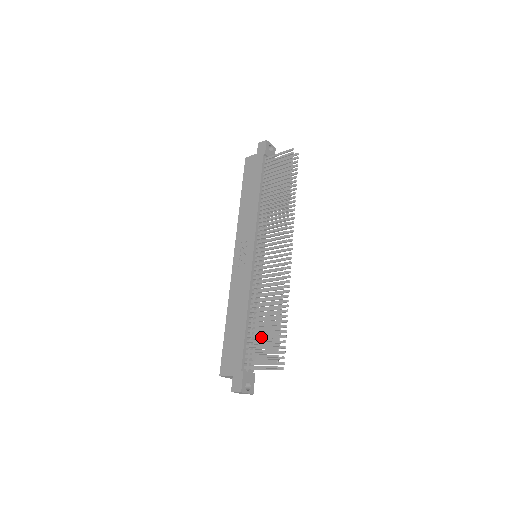
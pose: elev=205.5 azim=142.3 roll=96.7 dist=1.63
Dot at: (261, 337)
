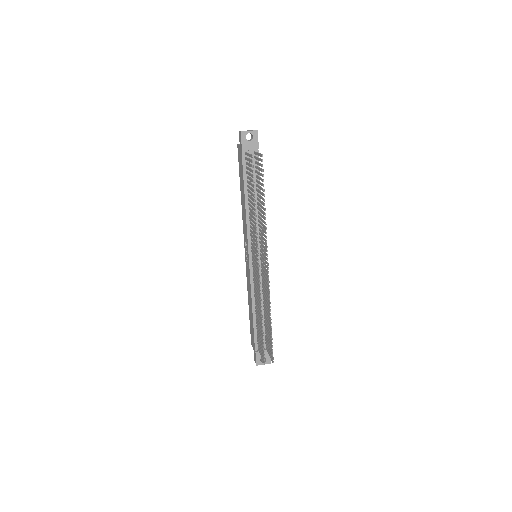
Dot at: (266, 328)
